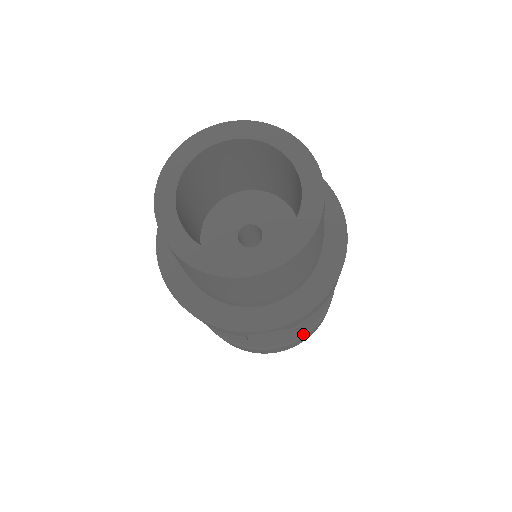
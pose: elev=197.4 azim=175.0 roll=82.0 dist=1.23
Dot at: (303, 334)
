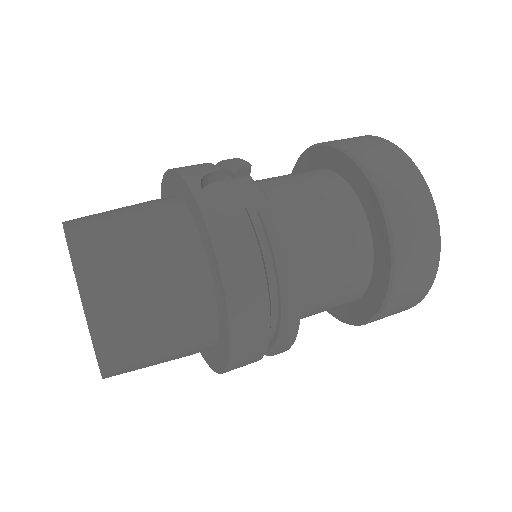
Dot at: occluded
